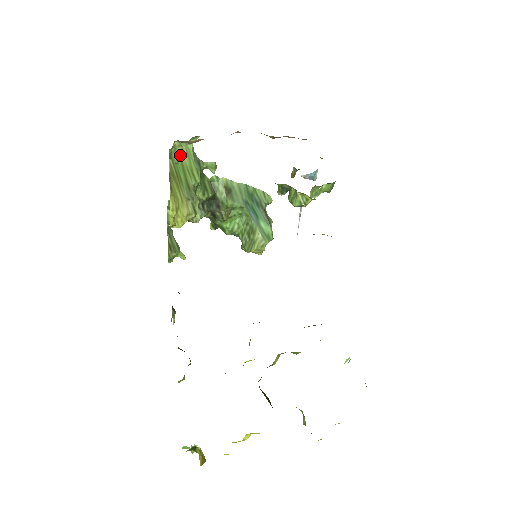
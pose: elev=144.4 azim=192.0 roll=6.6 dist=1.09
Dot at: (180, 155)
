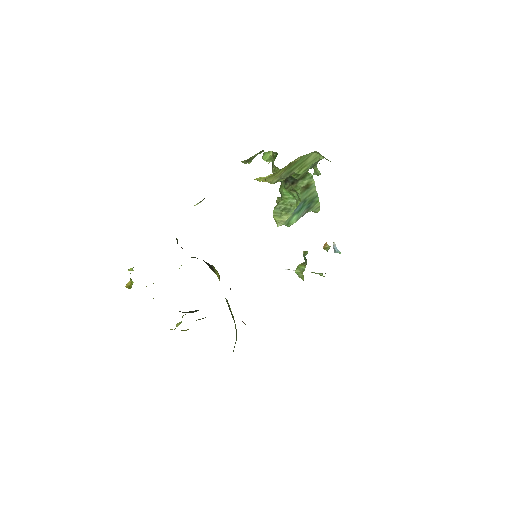
Dot at: (310, 156)
